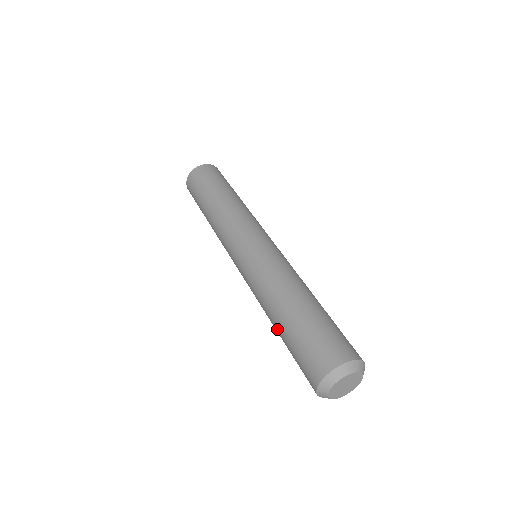
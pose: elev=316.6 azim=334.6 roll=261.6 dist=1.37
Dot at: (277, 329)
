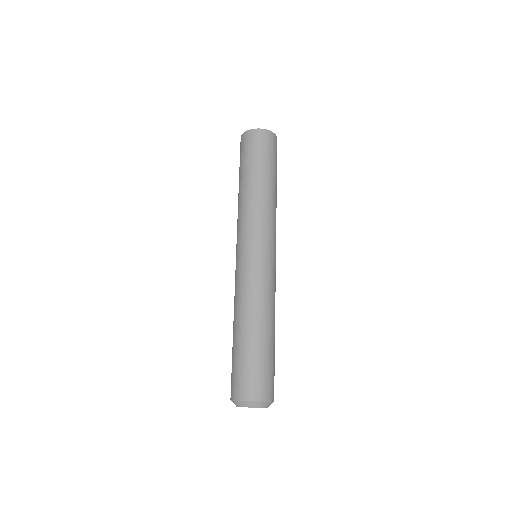
Dot at: (233, 335)
